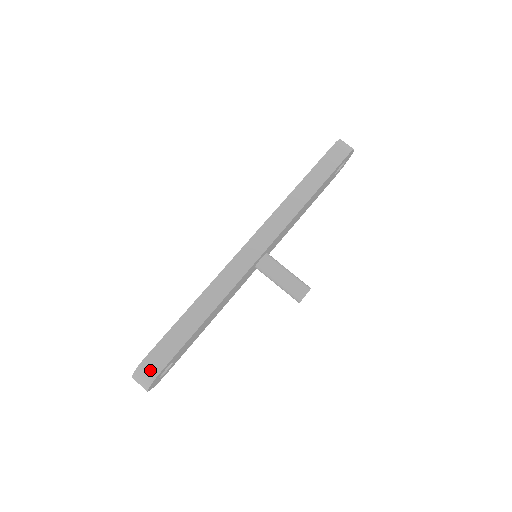
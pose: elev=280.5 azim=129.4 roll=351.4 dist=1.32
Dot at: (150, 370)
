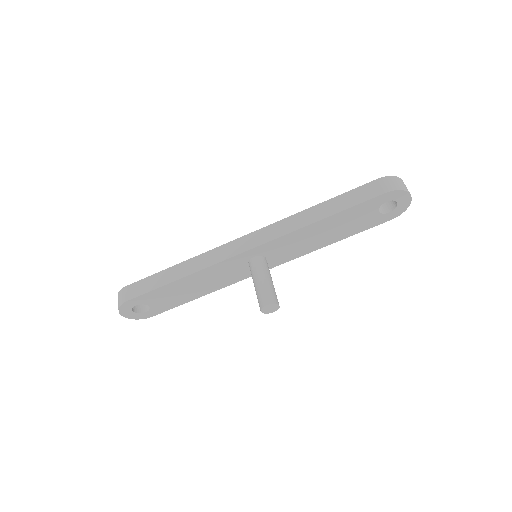
Dot at: (123, 297)
